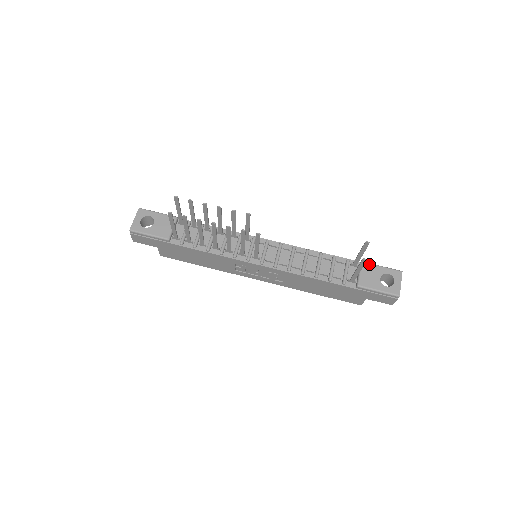
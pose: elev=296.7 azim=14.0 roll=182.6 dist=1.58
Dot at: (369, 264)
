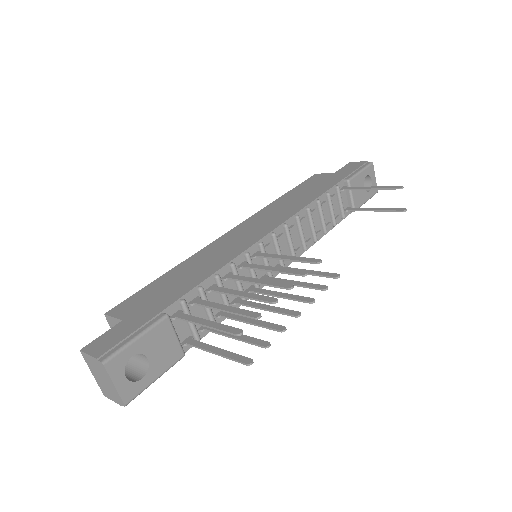
Dot at: (354, 178)
